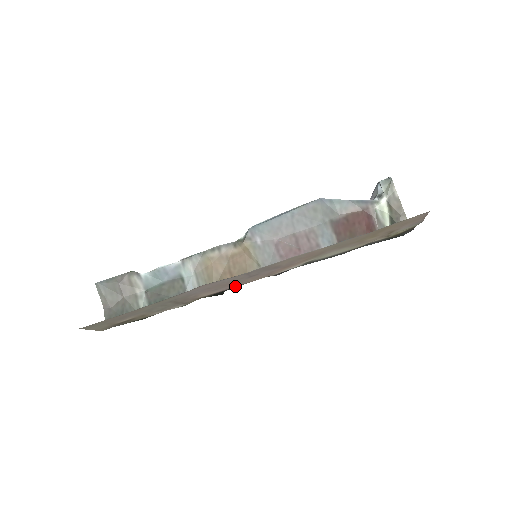
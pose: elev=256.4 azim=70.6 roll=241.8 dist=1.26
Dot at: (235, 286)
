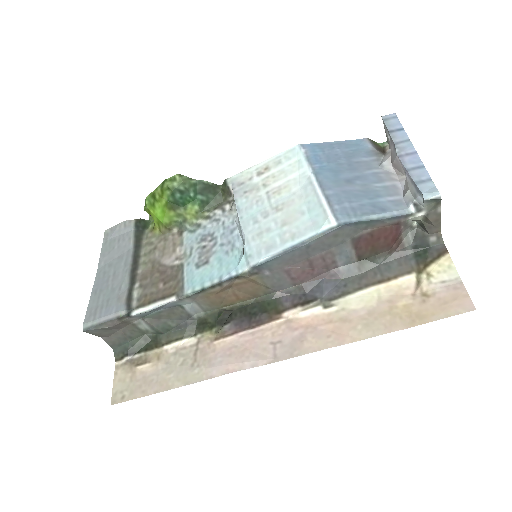
Dot at: (251, 331)
